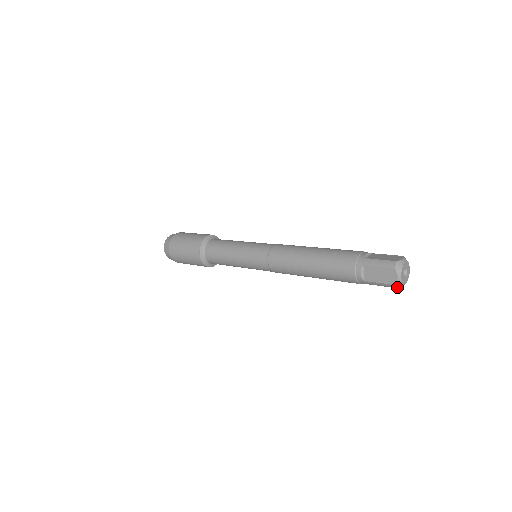
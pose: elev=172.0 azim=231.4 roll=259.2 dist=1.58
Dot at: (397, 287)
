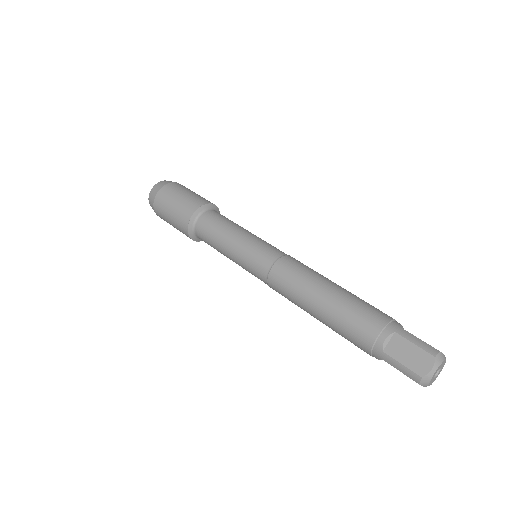
Dot at: occluded
